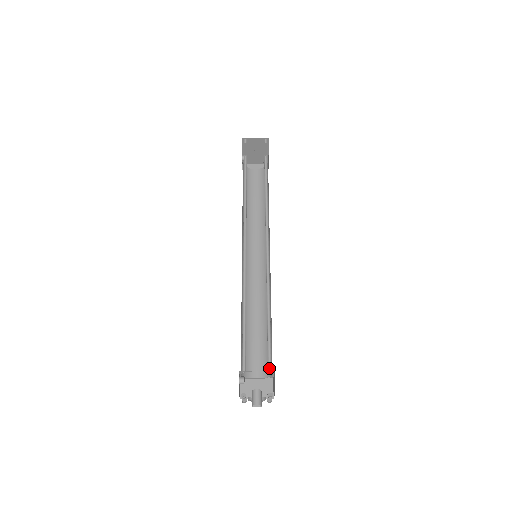
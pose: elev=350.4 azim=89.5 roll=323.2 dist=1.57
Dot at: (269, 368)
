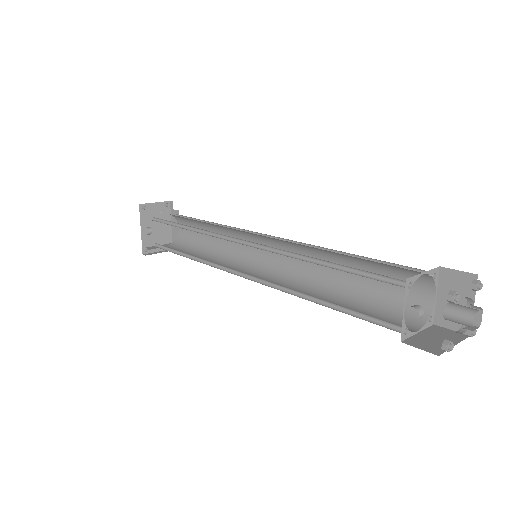
Dot at: (427, 277)
